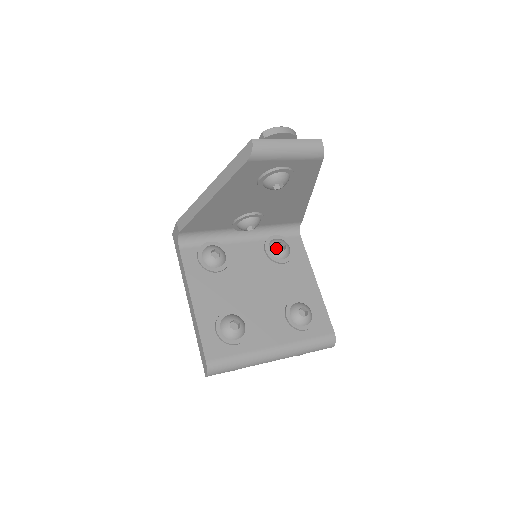
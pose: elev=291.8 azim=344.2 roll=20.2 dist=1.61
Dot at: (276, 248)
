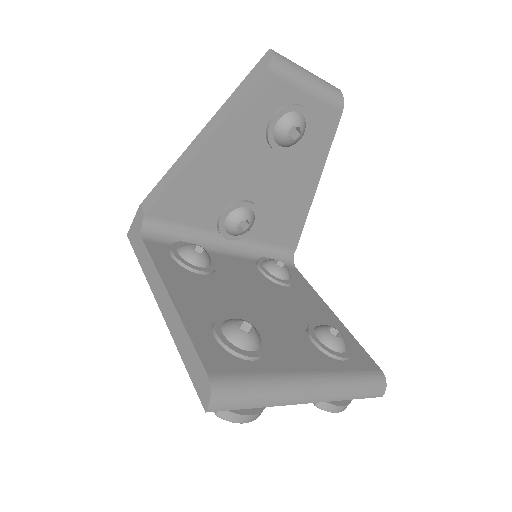
Dot at: (274, 264)
